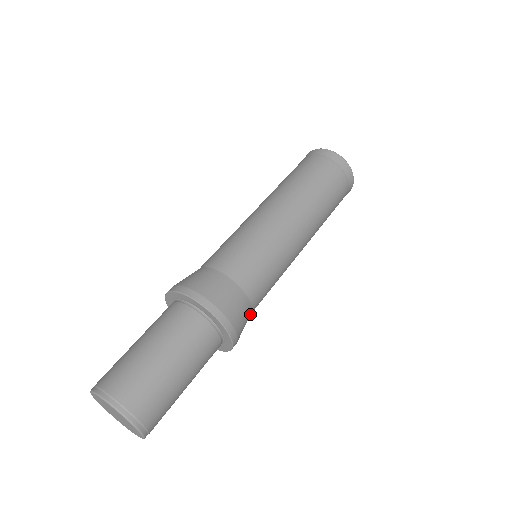
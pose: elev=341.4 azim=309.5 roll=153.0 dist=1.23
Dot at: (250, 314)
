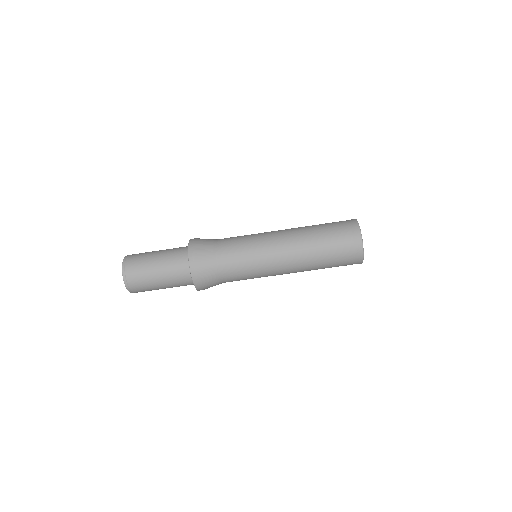
Dot at: (216, 268)
